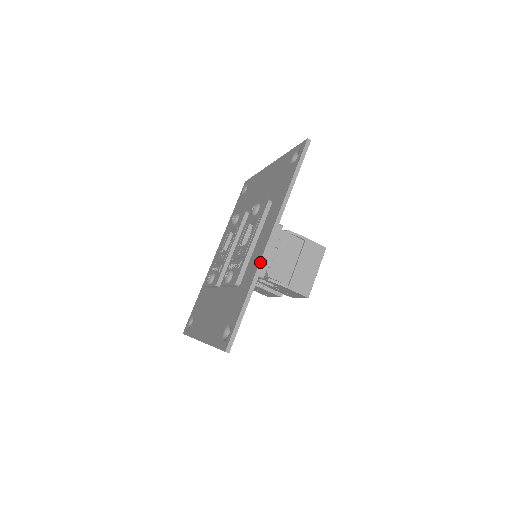
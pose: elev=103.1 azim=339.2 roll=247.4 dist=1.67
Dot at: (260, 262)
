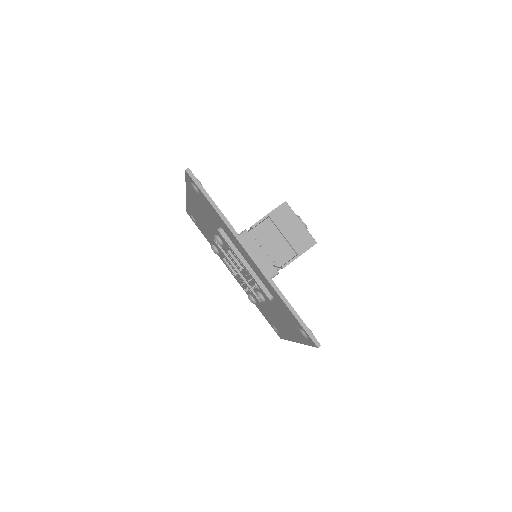
Dot at: (266, 278)
